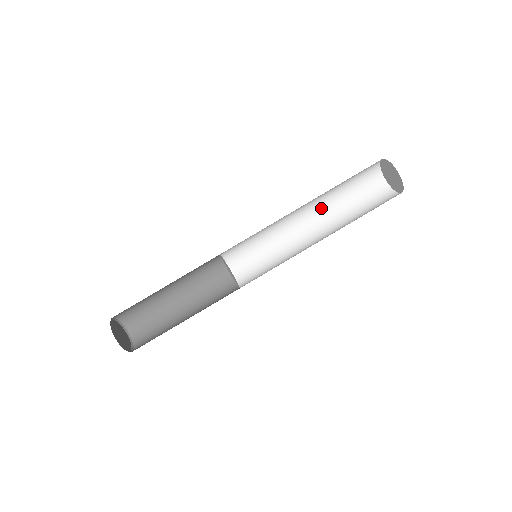
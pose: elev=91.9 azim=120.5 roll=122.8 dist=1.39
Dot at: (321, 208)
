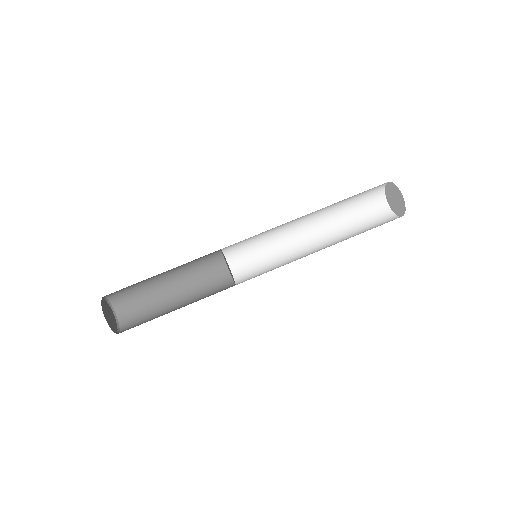
Dot at: (324, 220)
